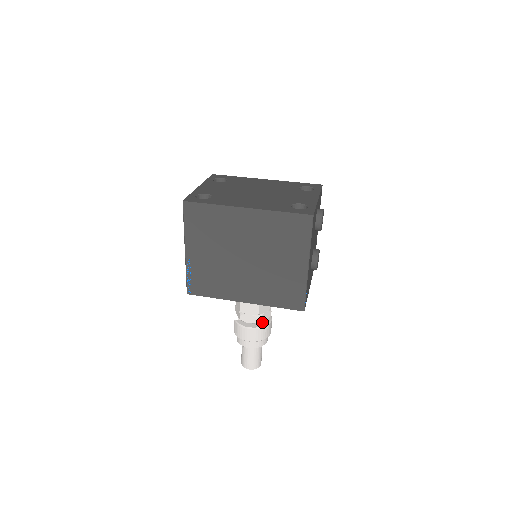
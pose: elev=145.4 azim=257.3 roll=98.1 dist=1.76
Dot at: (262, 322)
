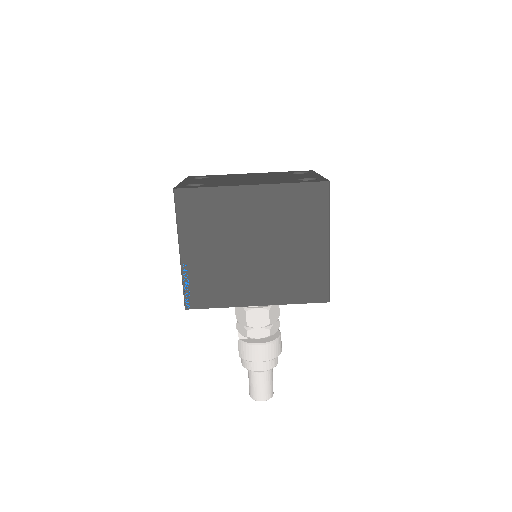
Dot at: (272, 336)
